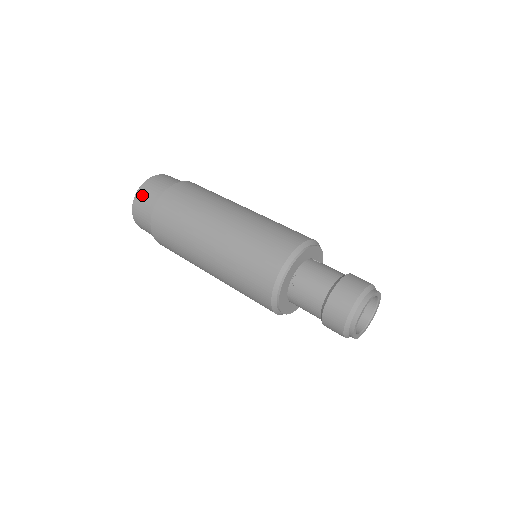
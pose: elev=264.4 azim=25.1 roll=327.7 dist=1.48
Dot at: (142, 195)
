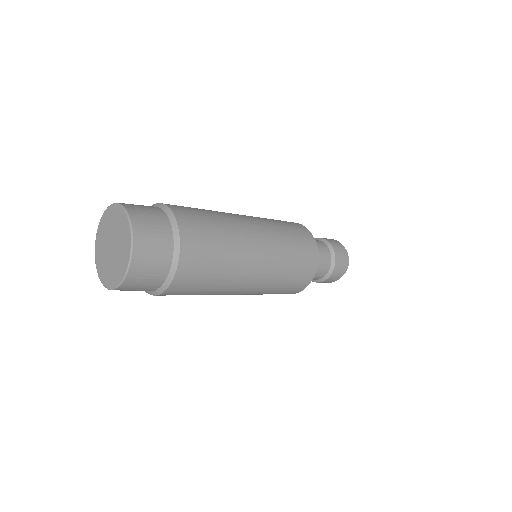
Dot at: (134, 284)
